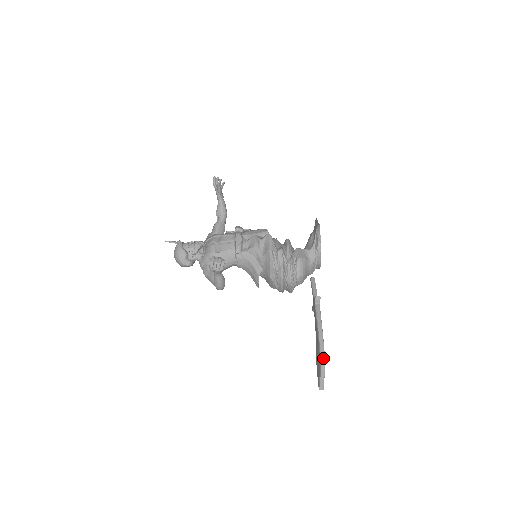
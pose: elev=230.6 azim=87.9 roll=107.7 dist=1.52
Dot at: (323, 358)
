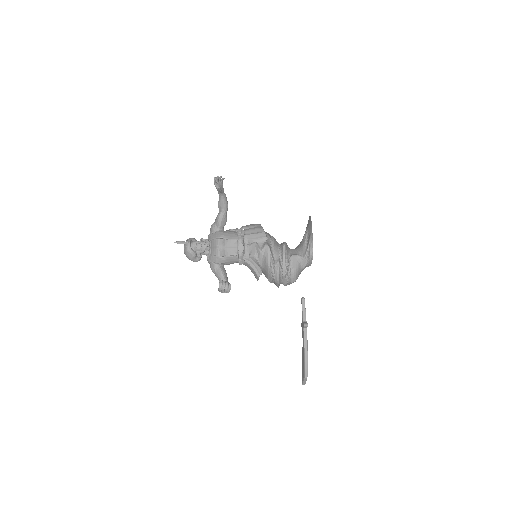
Dot at: (306, 372)
